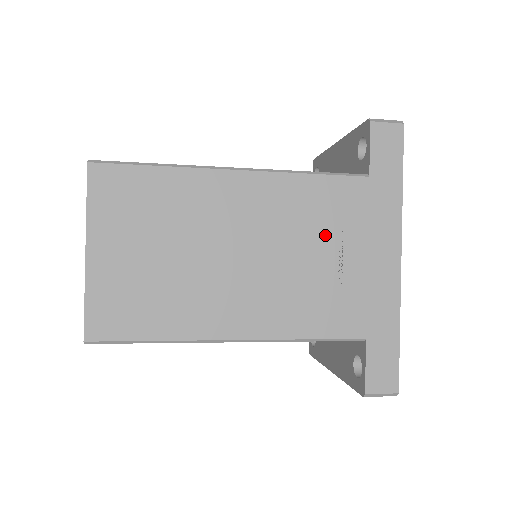
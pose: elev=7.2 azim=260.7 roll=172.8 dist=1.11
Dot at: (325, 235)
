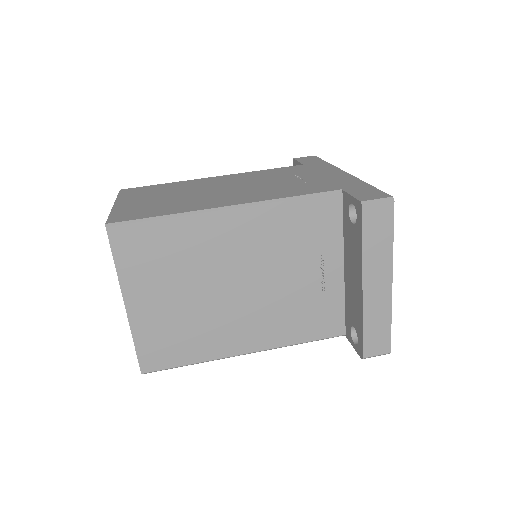
Dot at: occluded
